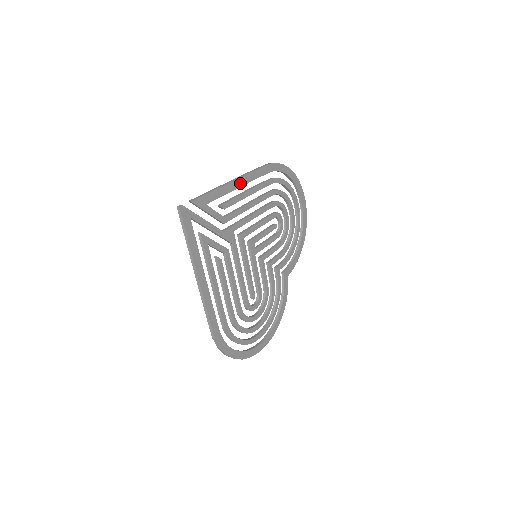
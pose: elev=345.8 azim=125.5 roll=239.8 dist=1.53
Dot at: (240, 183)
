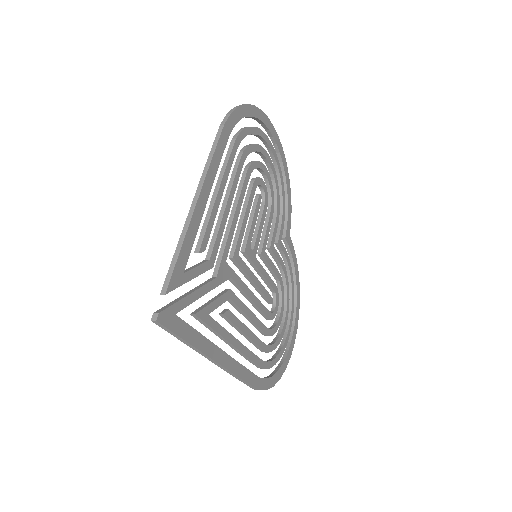
Dot at: (205, 194)
